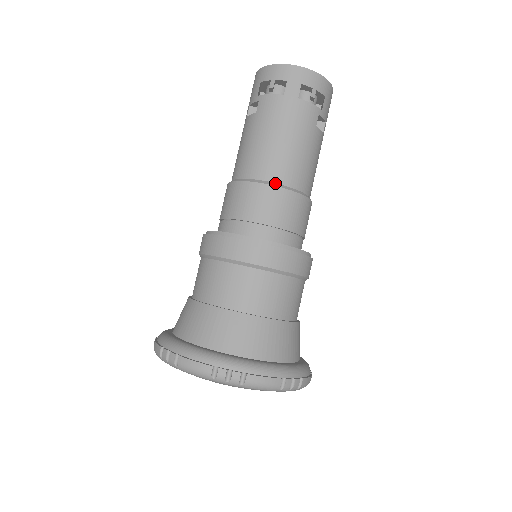
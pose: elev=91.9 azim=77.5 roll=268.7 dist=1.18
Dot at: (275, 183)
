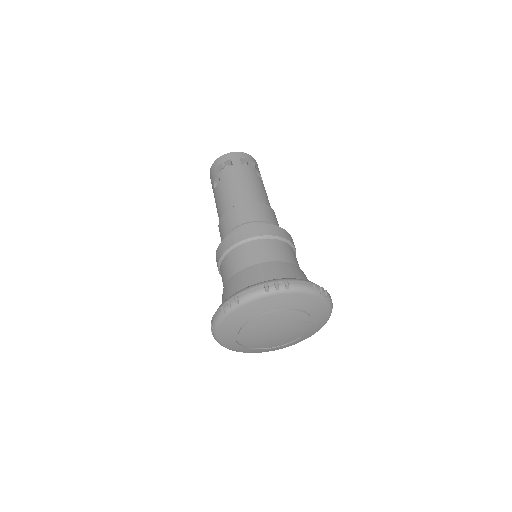
Dot at: (249, 202)
